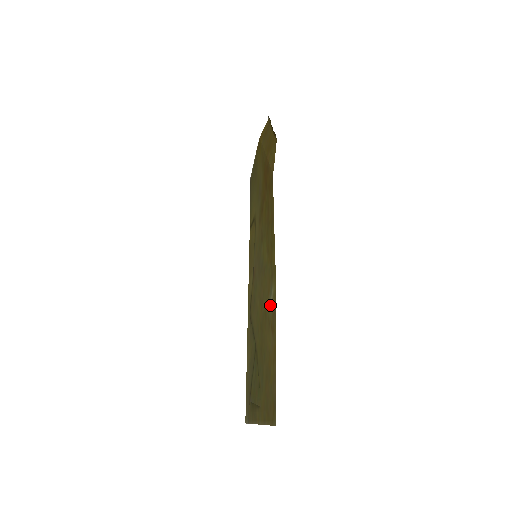
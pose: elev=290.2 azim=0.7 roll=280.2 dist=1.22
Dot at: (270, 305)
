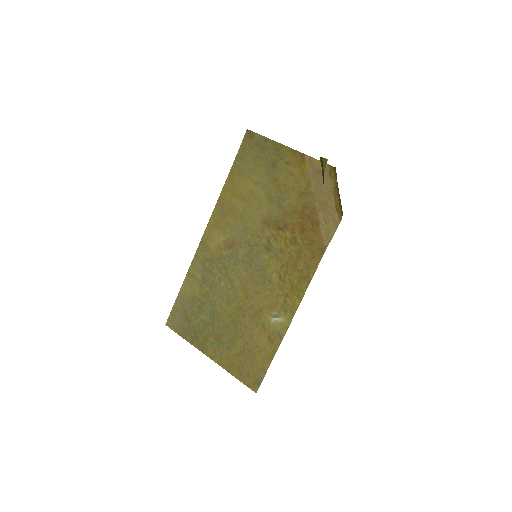
Dot at: (272, 321)
